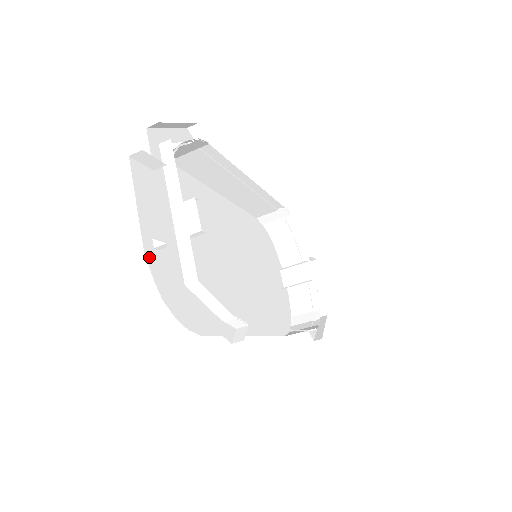
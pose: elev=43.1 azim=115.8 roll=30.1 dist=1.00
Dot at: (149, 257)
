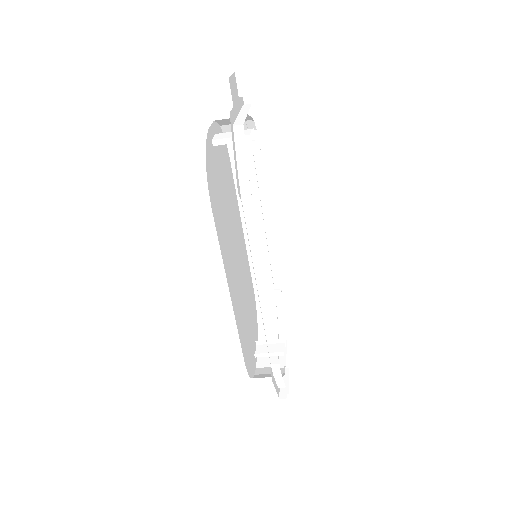
Dot at: (209, 135)
